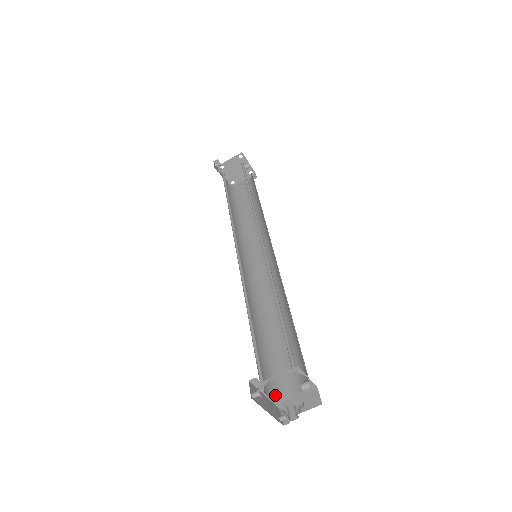
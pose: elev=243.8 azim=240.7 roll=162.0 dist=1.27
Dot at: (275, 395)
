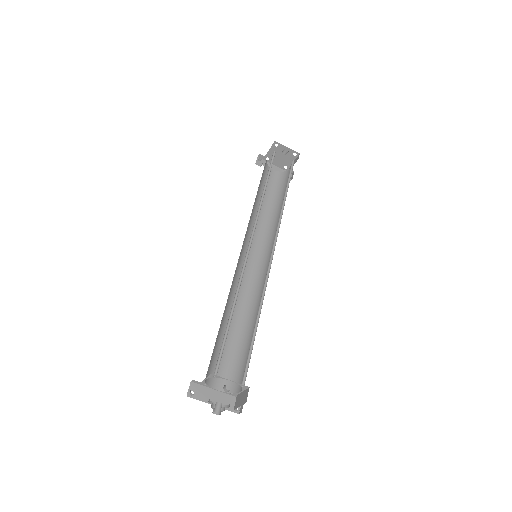
Dot at: (229, 389)
